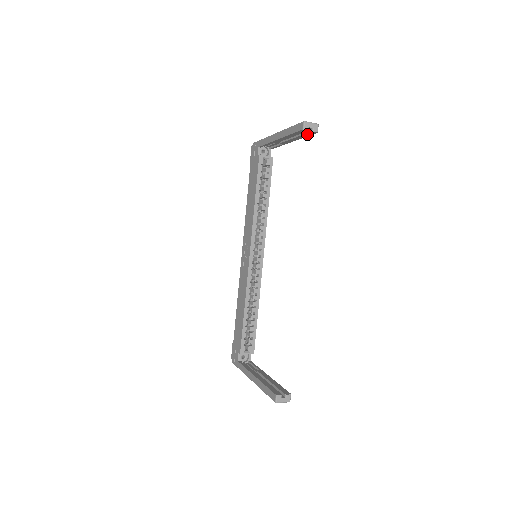
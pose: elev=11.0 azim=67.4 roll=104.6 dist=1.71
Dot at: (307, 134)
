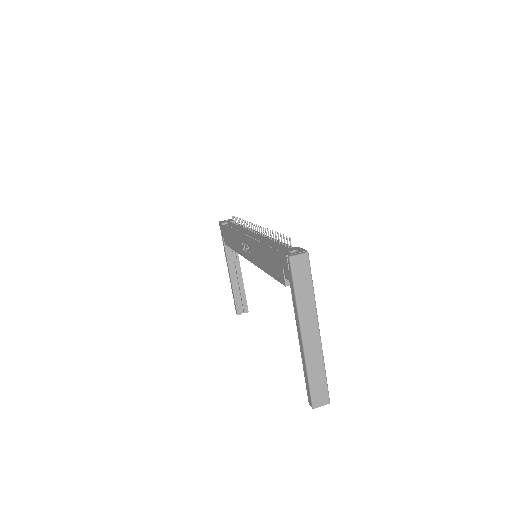
Dot at: occluded
